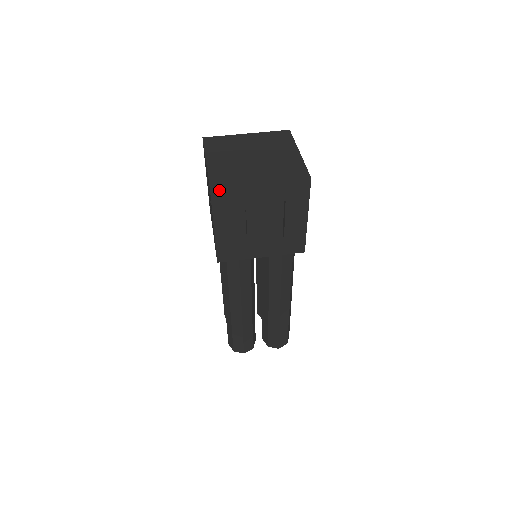
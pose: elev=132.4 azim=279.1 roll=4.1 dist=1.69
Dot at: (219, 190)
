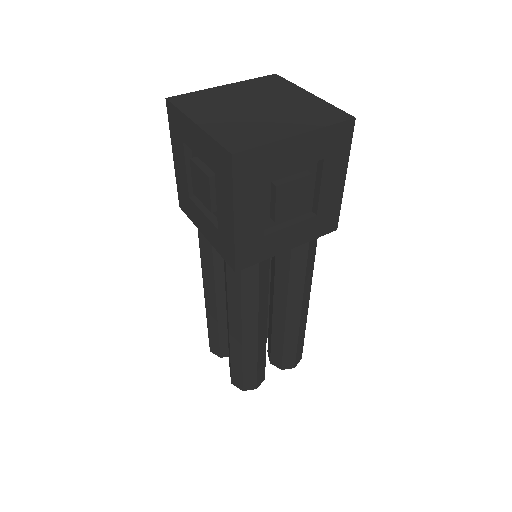
Dot at: (244, 155)
